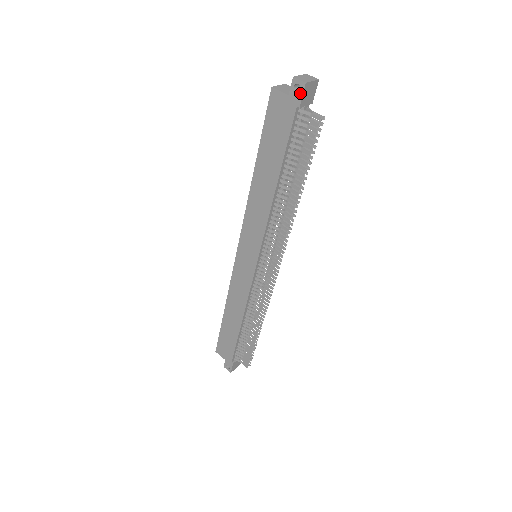
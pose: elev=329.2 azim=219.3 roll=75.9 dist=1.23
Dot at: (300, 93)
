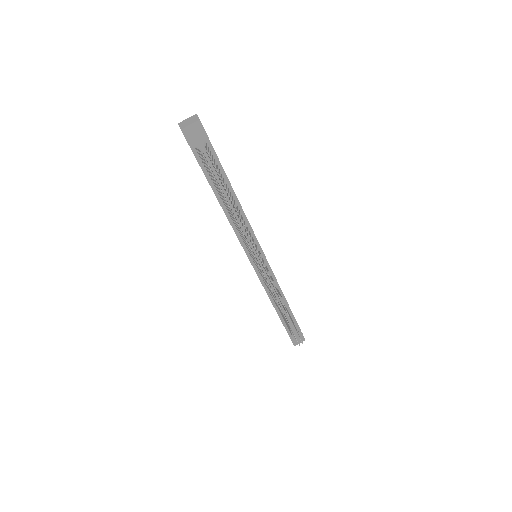
Dot at: occluded
